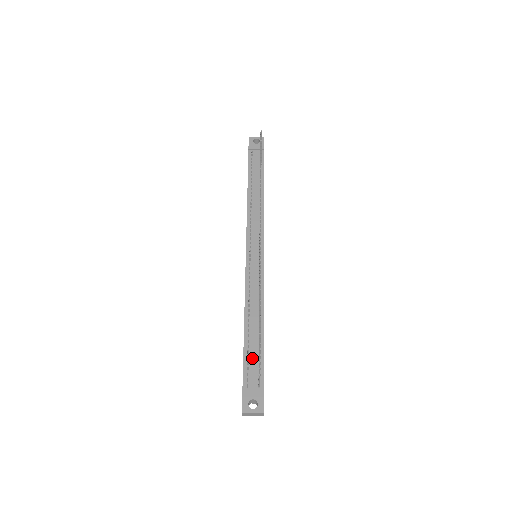
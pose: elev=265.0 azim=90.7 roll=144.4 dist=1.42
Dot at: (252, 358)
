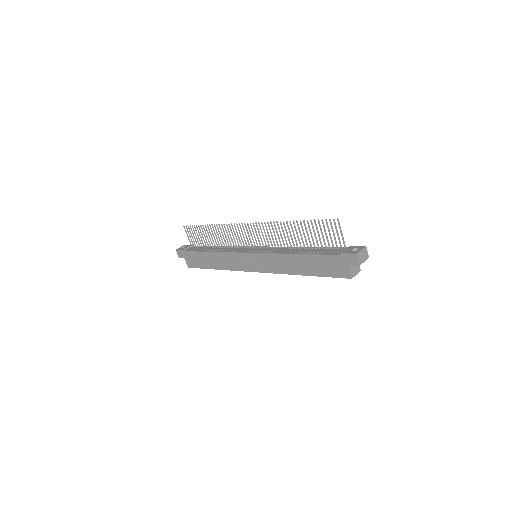
Dot at: (323, 251)
